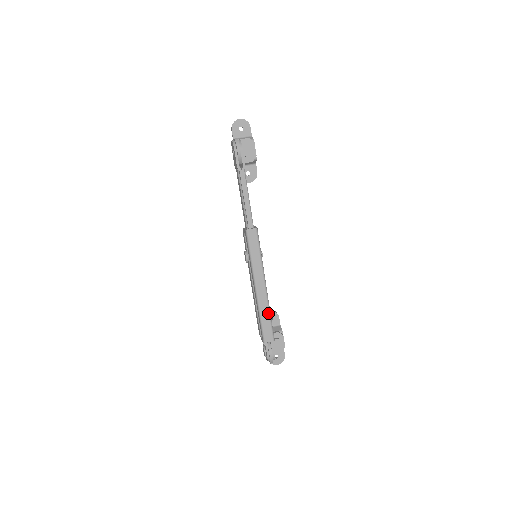
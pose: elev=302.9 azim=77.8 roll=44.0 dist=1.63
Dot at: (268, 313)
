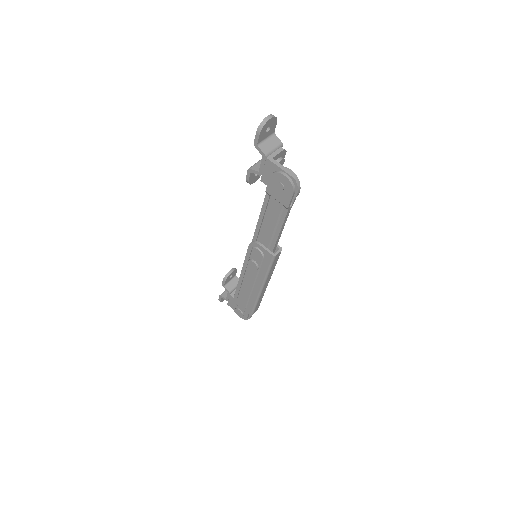
Dot at: occluded
